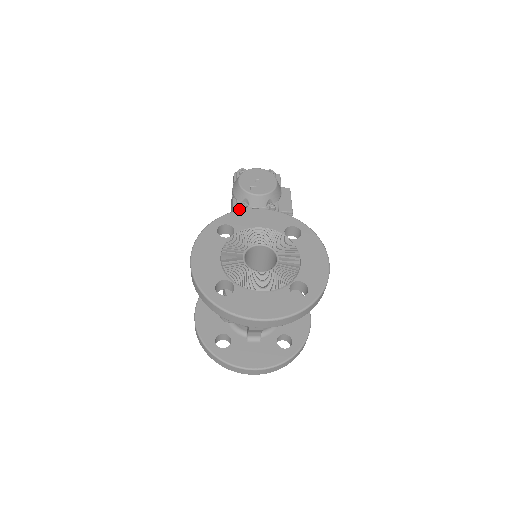
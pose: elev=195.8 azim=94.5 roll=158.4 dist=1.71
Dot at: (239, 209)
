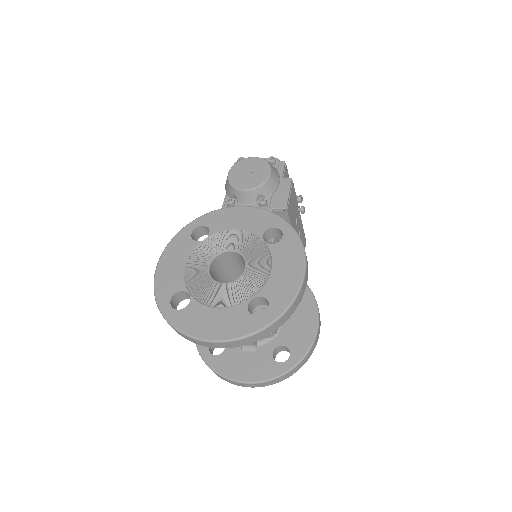
Dot at: (226, 206)
